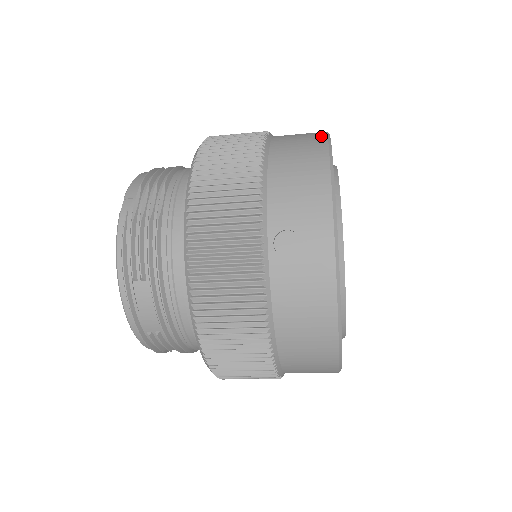
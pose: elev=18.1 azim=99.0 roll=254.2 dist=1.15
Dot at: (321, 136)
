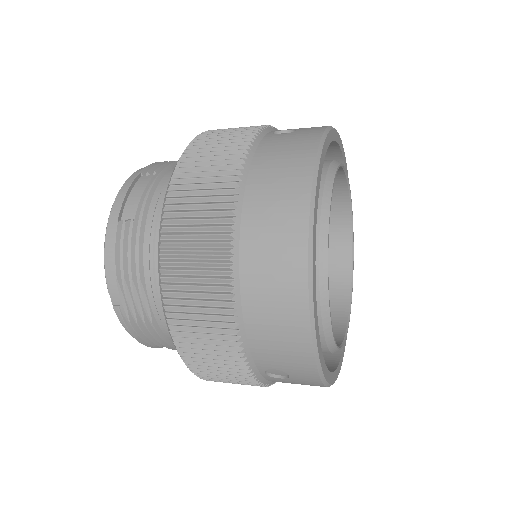
Dot at: (300, 253)
